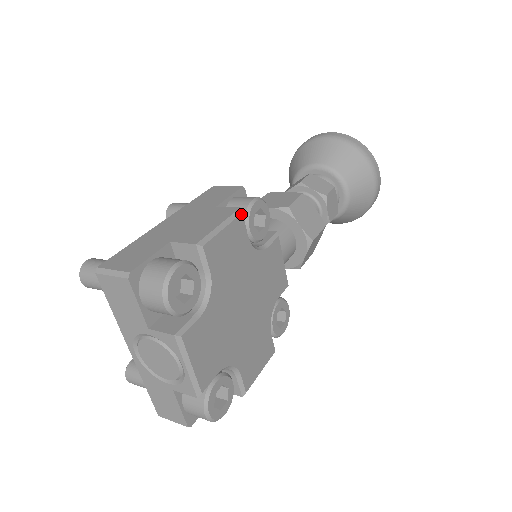
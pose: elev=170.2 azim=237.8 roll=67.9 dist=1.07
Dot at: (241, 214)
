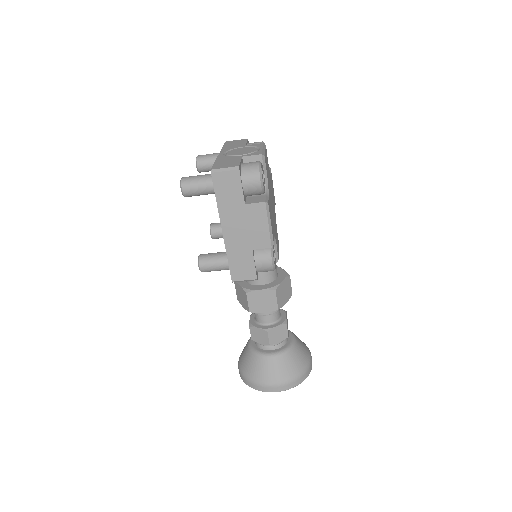
Dot at: (275, 203)
